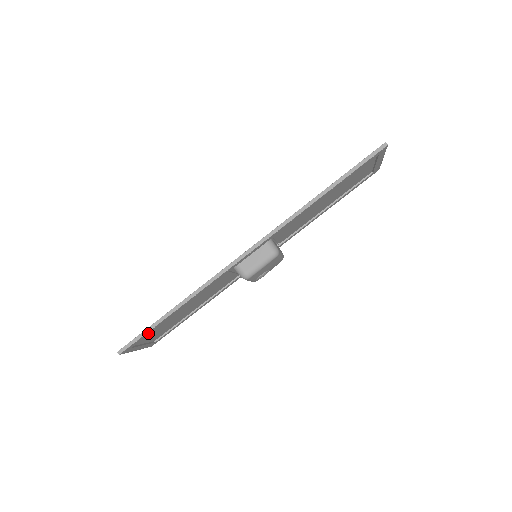
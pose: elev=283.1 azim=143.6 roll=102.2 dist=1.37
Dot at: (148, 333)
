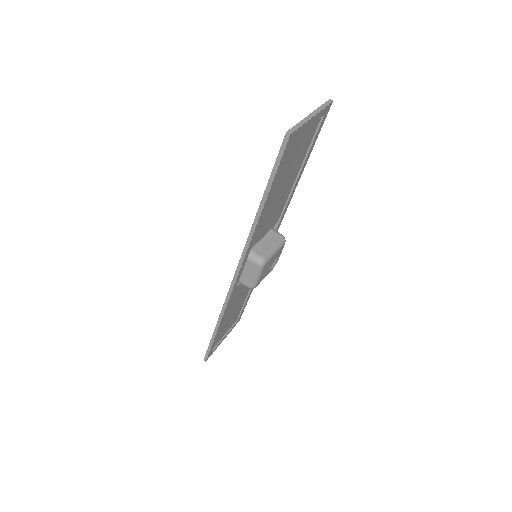
Dot at: (213, 344)
